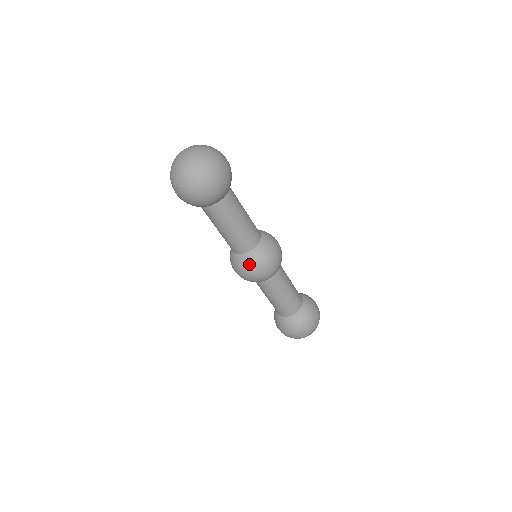
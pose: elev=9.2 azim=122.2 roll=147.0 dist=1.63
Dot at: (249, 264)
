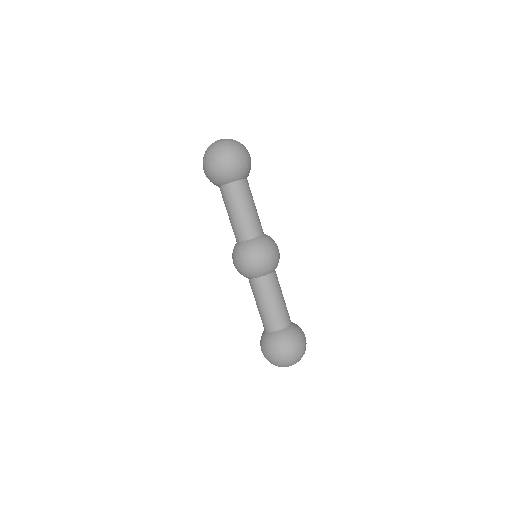
Dot at: (255, 247)
